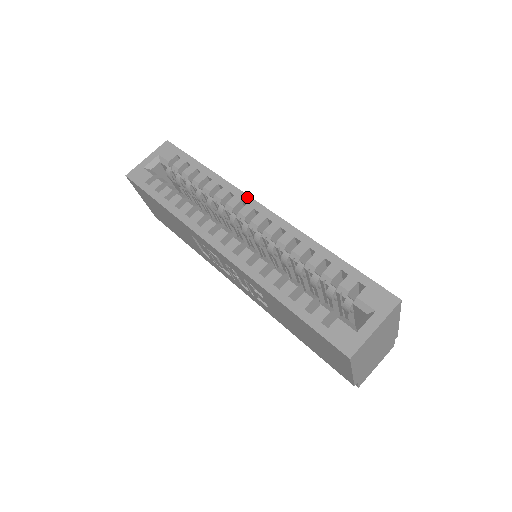
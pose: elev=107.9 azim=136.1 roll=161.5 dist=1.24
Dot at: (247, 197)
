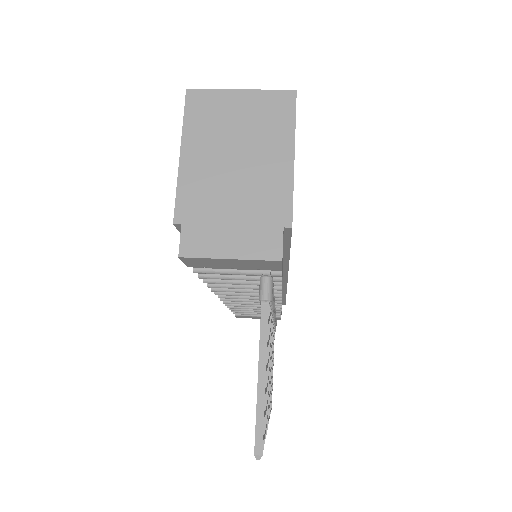
Dot at: occluded
